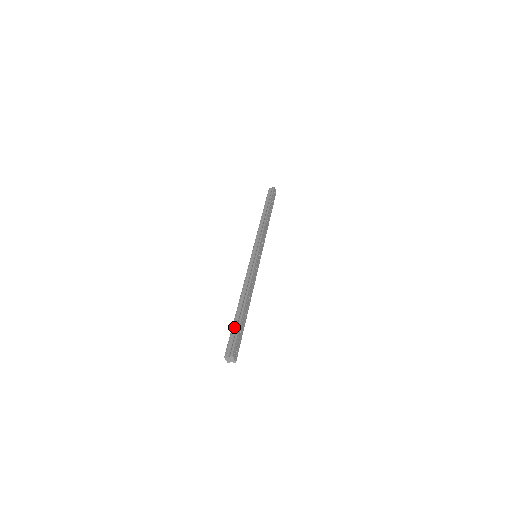
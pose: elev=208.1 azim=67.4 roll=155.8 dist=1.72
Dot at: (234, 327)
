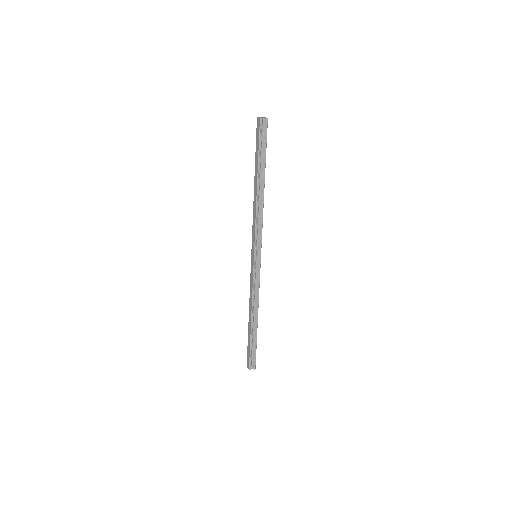
Dot at: (252, 345)
